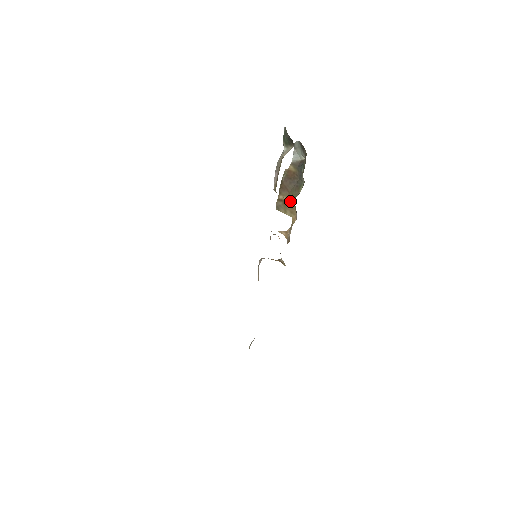
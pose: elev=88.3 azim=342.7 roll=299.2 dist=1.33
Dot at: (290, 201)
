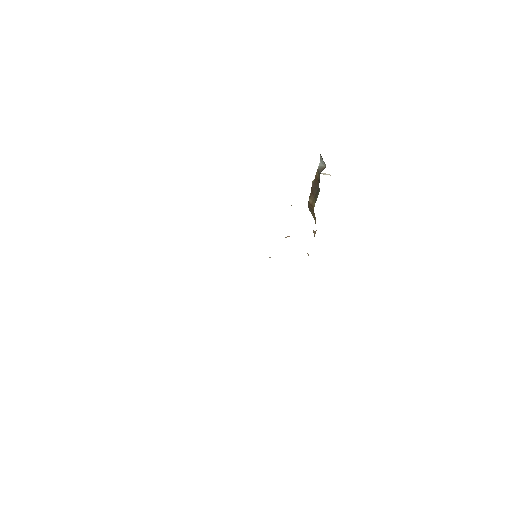
Dot at: (313, 206)
